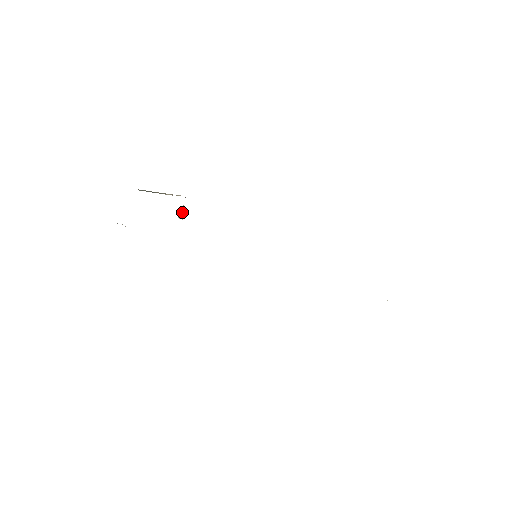
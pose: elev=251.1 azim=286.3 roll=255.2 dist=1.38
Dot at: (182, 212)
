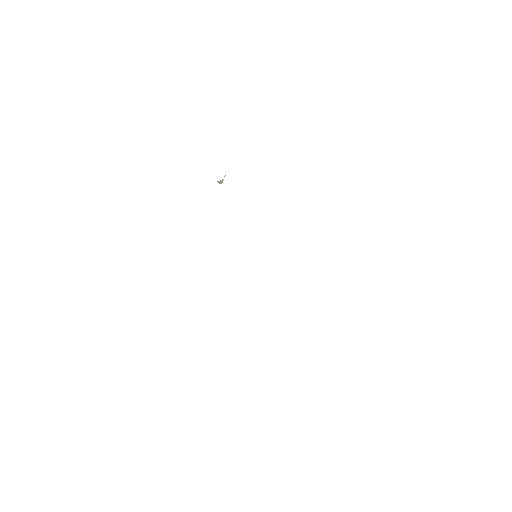
Dot at: (221, 180)
